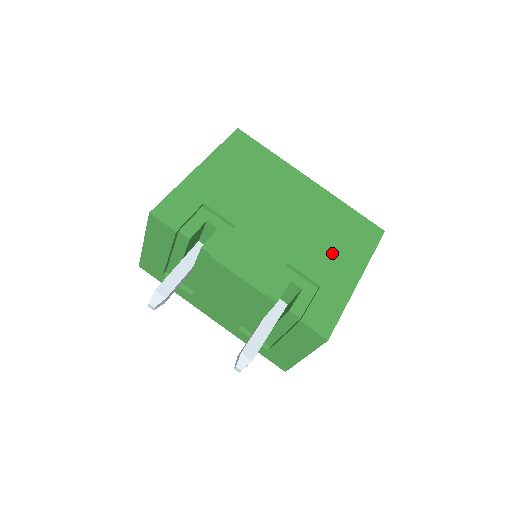
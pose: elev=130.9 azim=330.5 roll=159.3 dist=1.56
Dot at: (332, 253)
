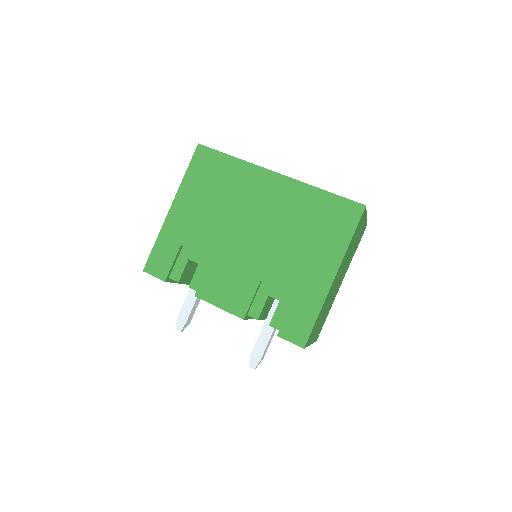
Dot at: (304, 255)
